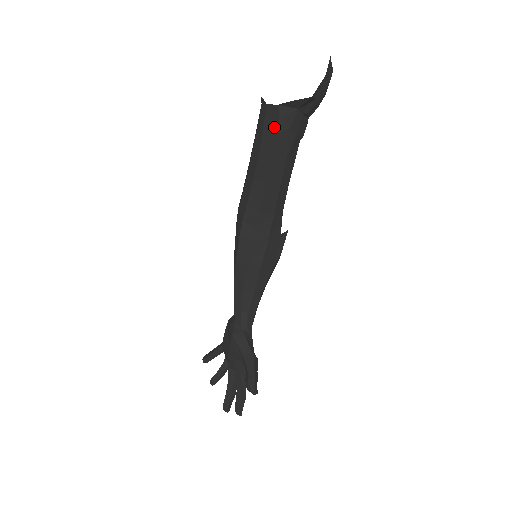
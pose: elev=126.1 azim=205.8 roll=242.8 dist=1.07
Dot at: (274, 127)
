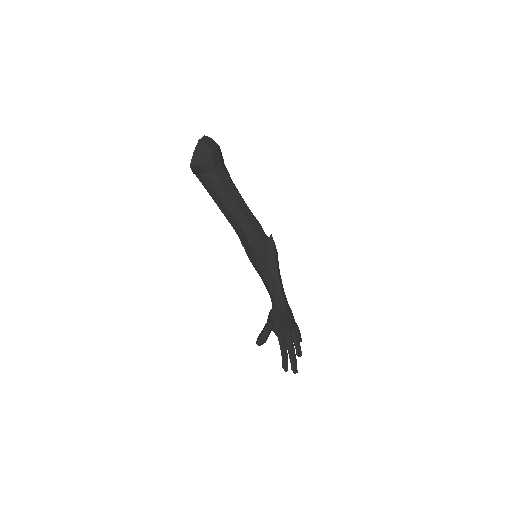
Dot at: (204, 185)
